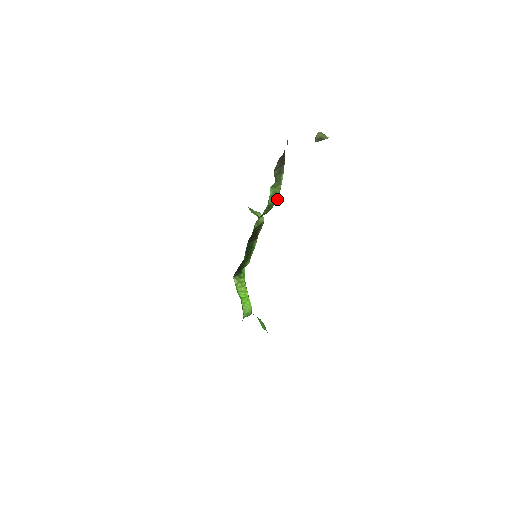
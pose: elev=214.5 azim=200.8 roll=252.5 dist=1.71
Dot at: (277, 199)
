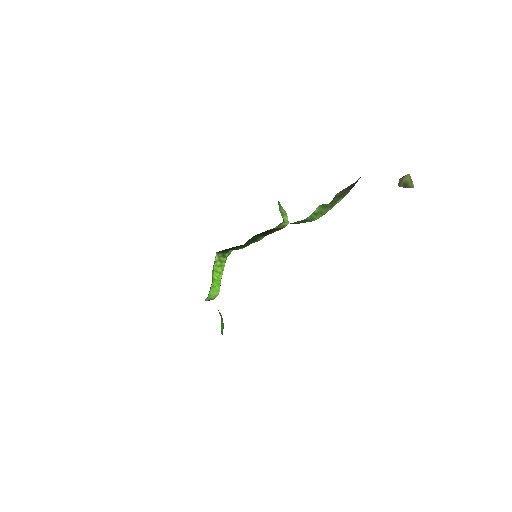
Dot at: (317, 218)
